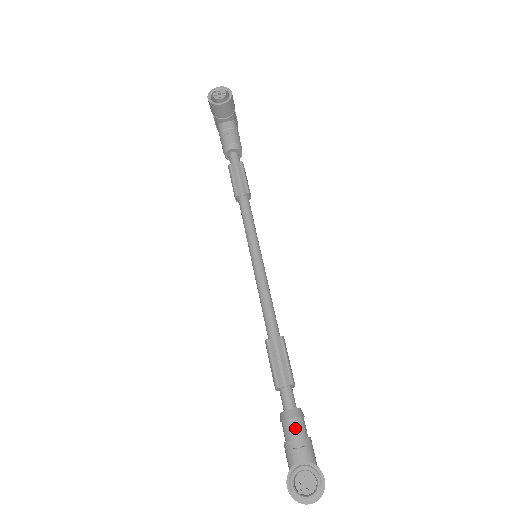
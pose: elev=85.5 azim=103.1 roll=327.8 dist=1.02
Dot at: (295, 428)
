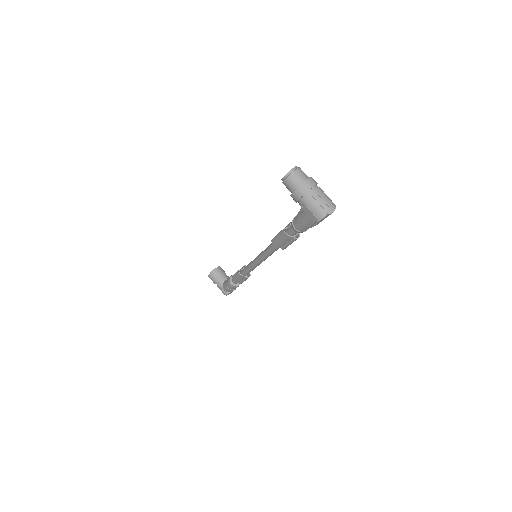
Dot at: occluded
